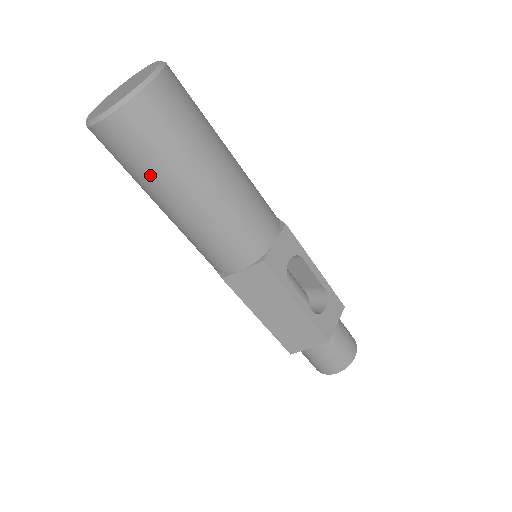
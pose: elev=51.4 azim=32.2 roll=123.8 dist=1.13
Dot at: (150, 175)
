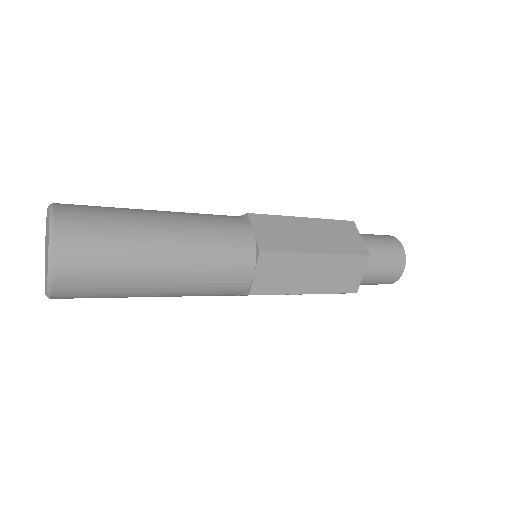
Dot at: occluded
